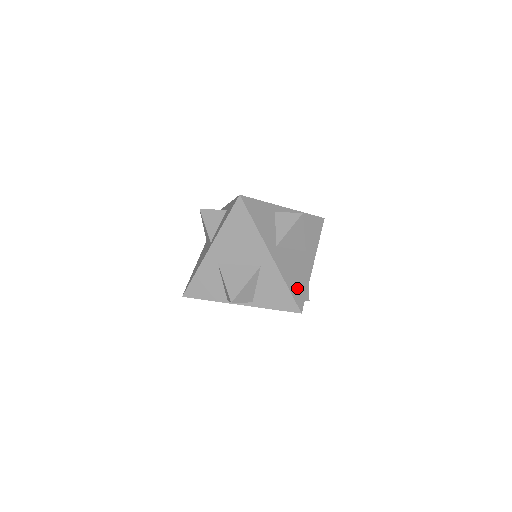
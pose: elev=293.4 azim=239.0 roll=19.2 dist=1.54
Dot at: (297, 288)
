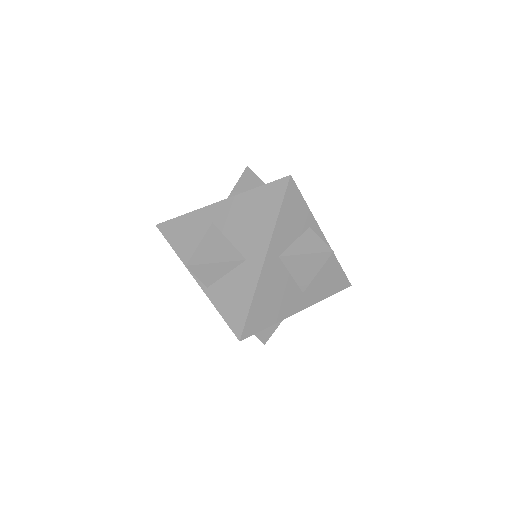
Dot at: (260, 314)
